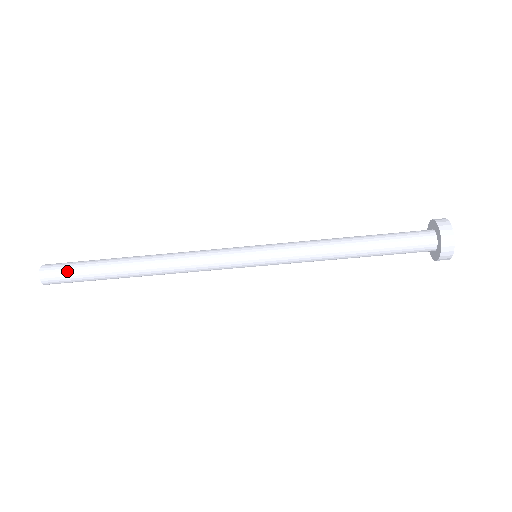
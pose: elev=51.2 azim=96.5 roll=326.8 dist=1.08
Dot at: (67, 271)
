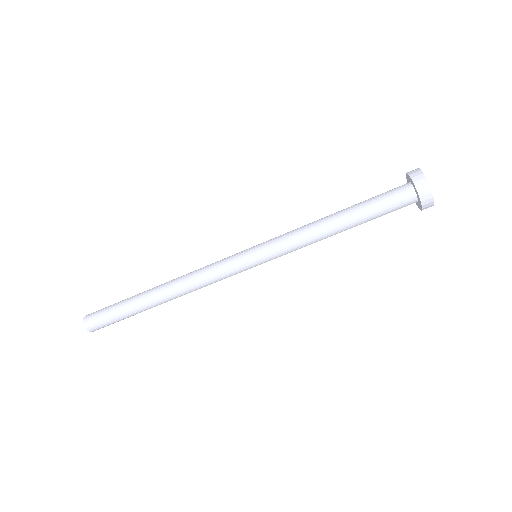
Dot at: (105, 308)
